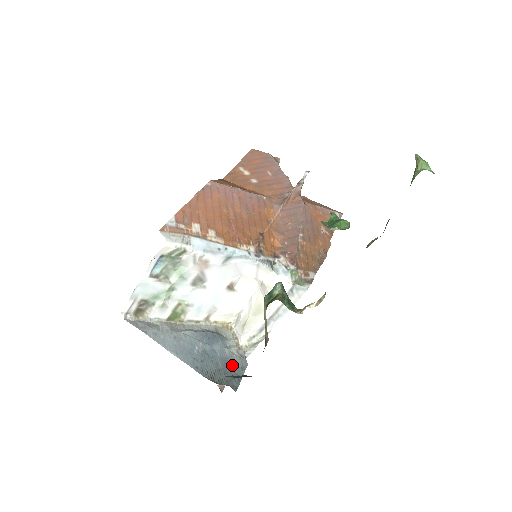
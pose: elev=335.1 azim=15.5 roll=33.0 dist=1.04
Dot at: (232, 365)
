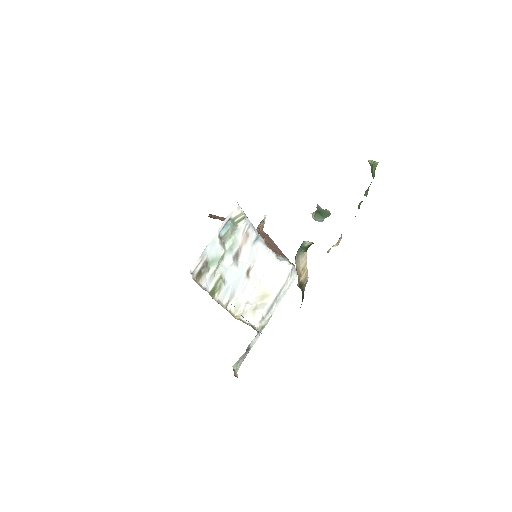
Dot at: occluded
